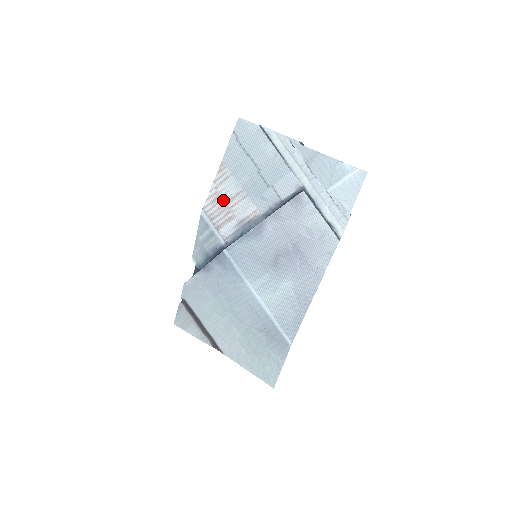
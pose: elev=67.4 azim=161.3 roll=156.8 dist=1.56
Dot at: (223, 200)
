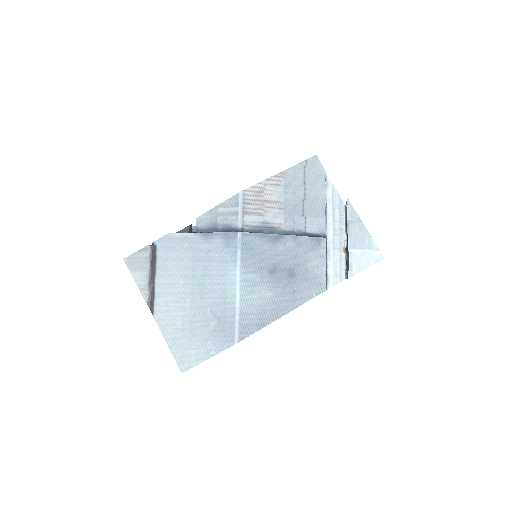
Dot at: (264, 197)
